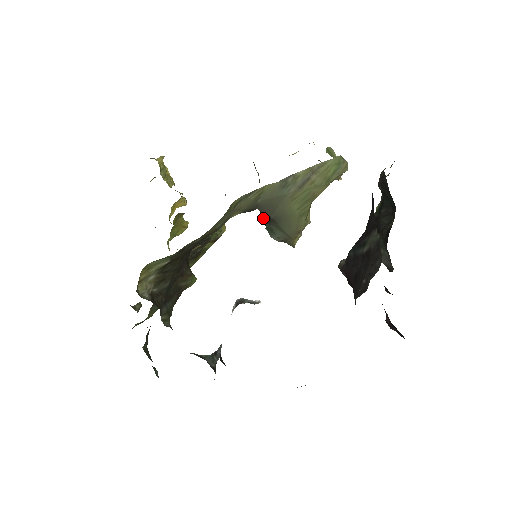
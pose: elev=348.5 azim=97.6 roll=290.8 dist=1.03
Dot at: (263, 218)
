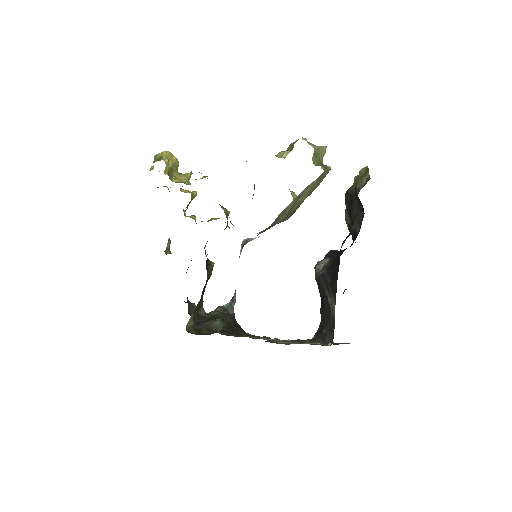
Dot at: occluded
